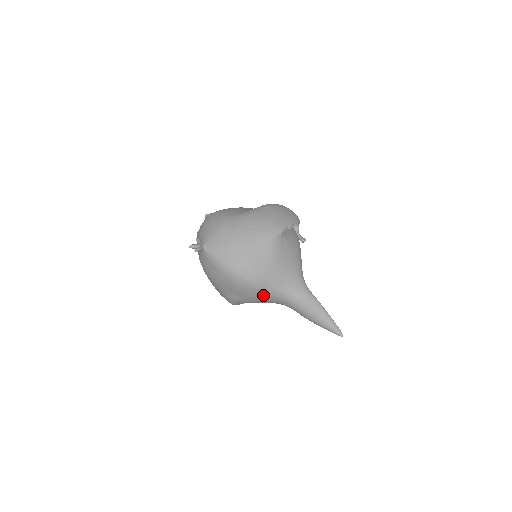
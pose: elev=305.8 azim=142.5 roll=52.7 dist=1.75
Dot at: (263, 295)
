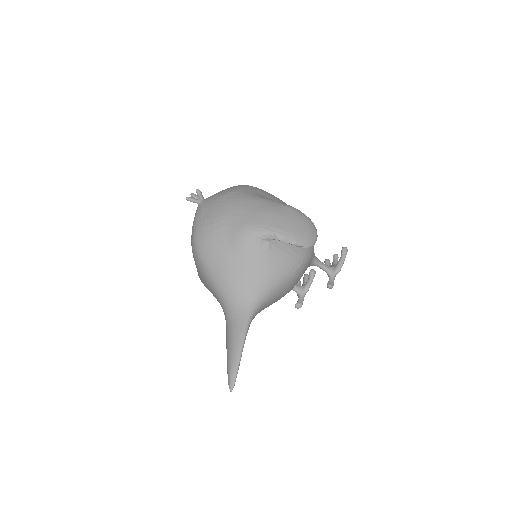
Dot at: (210, 287)
